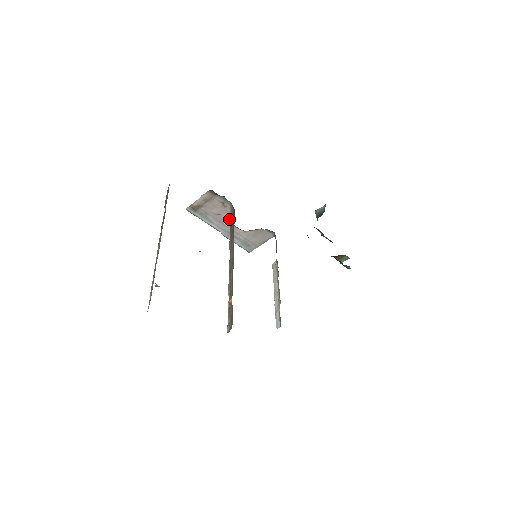
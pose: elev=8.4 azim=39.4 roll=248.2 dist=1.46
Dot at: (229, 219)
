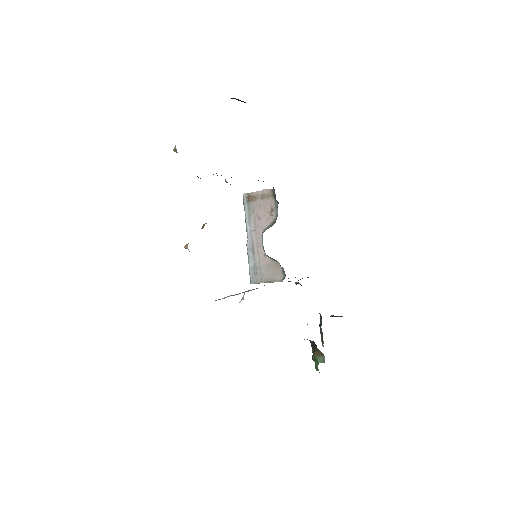
Dot at: (264, 231)
